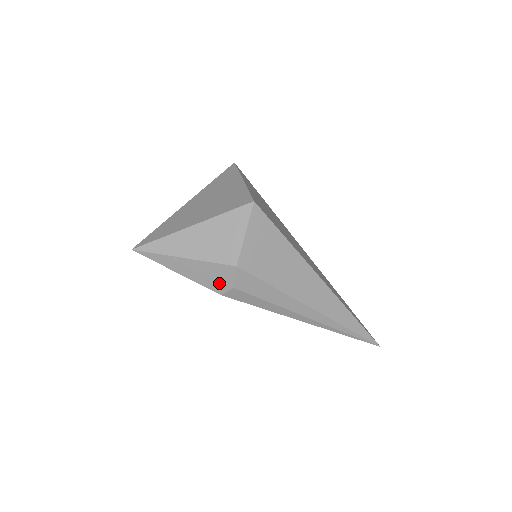
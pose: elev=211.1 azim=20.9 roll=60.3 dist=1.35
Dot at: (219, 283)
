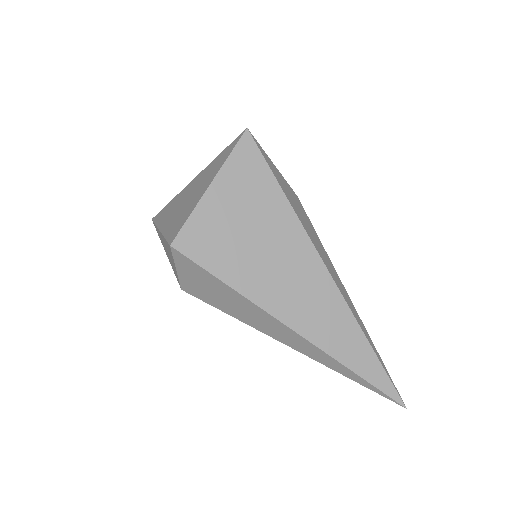
Dot at: occluded
